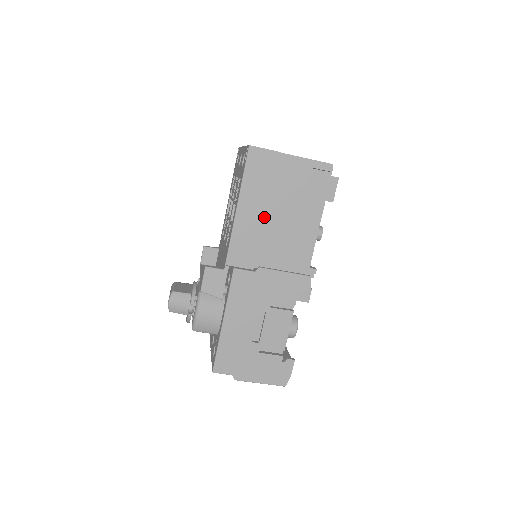
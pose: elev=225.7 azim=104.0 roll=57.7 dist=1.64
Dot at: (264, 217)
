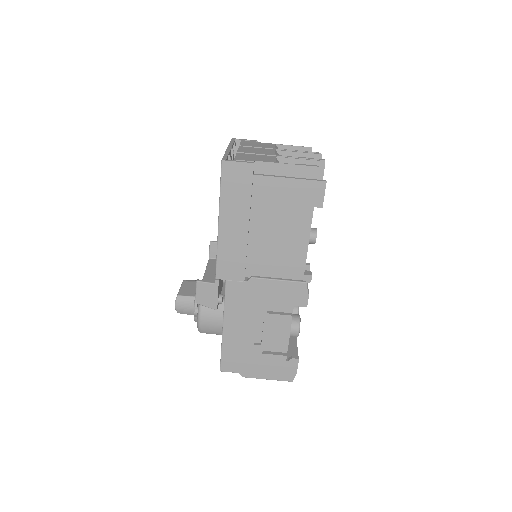
Dot at: (248, 231)
